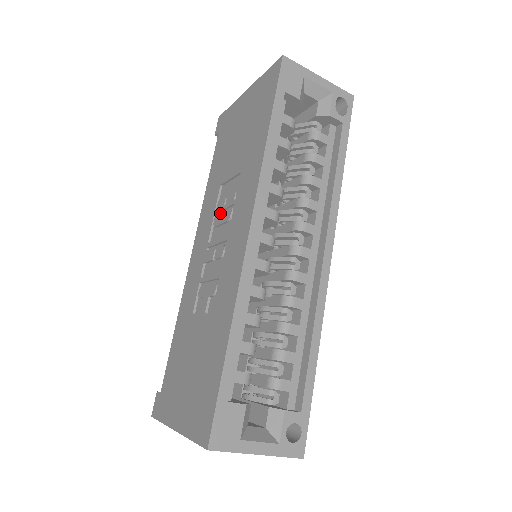
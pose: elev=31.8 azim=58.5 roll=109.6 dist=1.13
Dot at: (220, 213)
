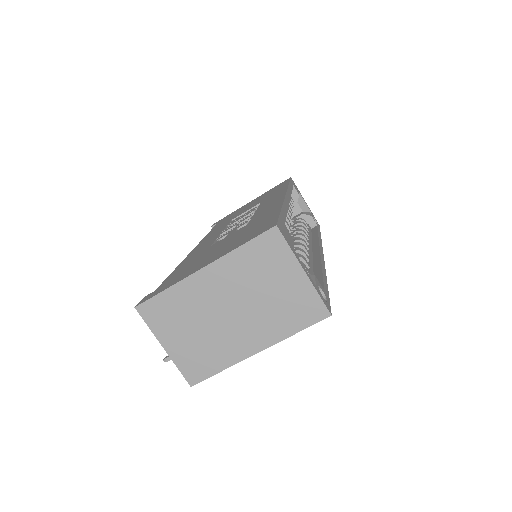
Dot at: occluded
